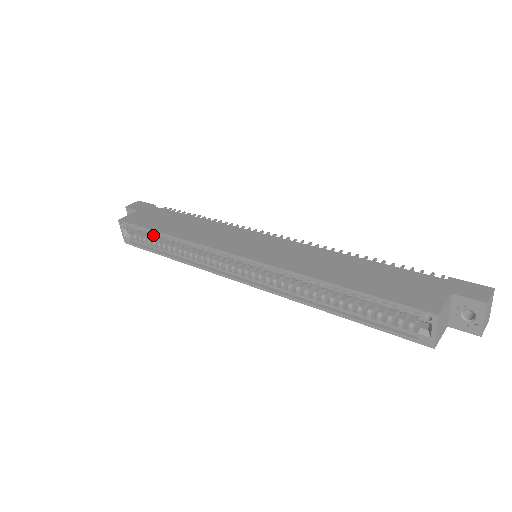
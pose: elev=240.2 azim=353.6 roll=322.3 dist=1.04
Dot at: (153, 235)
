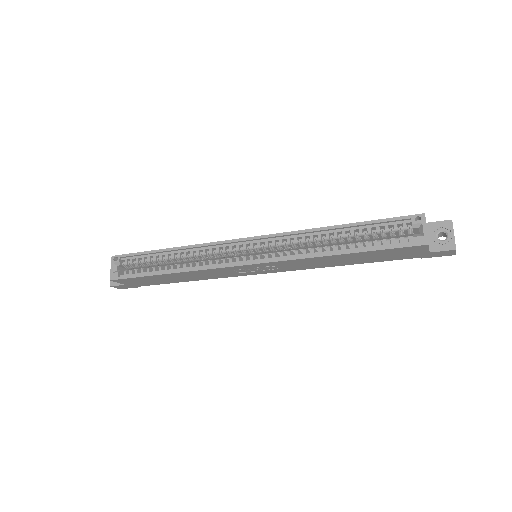
Dot at: (150, 260)
